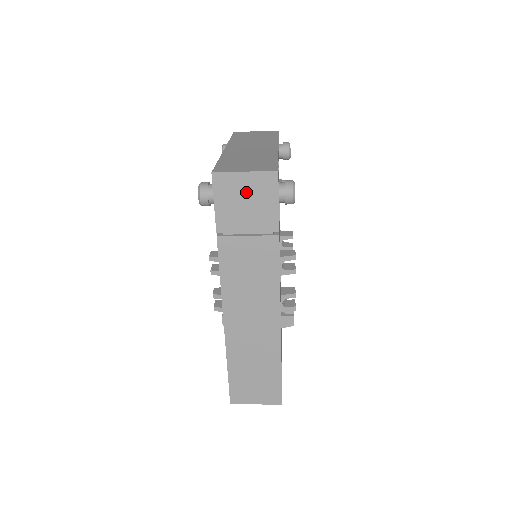
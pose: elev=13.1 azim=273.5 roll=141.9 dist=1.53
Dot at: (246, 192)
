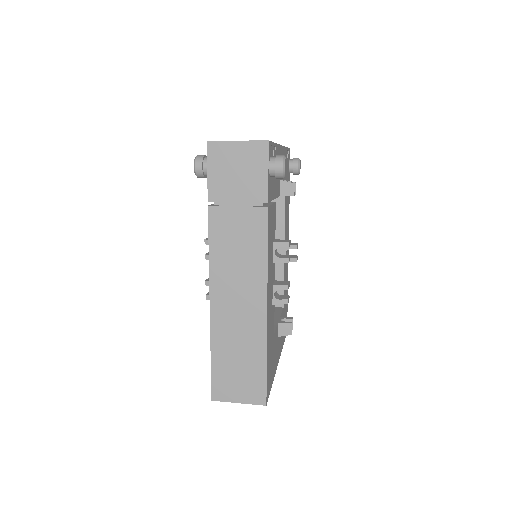
Dot at: (238, 161)
